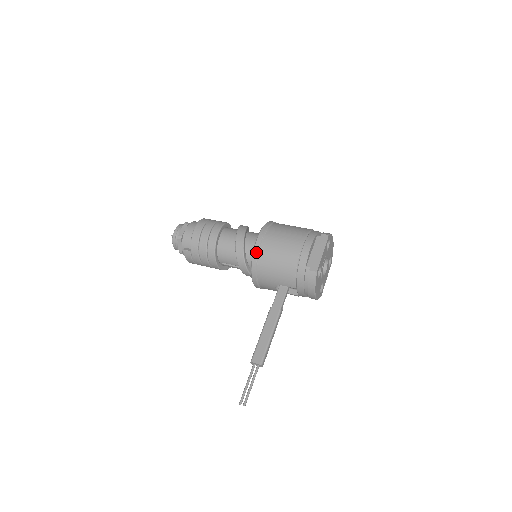
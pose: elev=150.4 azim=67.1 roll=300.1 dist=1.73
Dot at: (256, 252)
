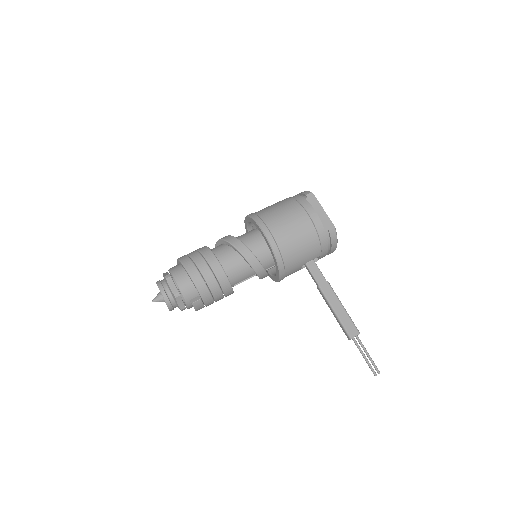
Dot at: (276, 249)
